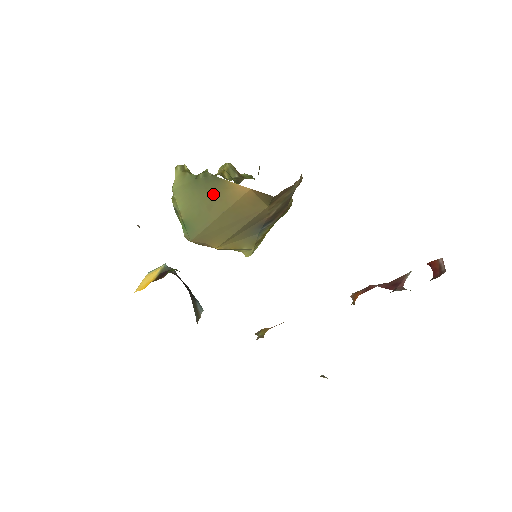
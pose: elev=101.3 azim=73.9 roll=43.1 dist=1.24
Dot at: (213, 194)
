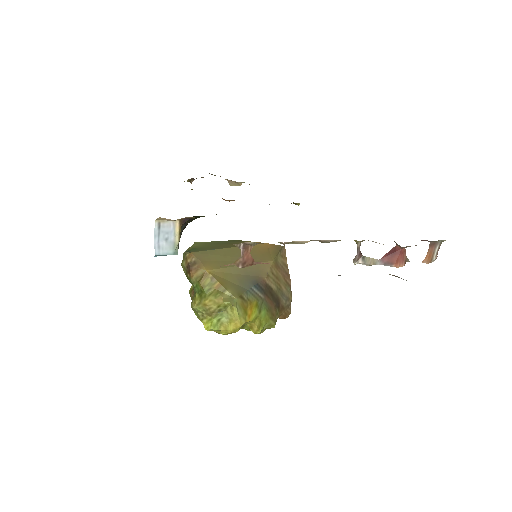
Dot at: (231, 244)
